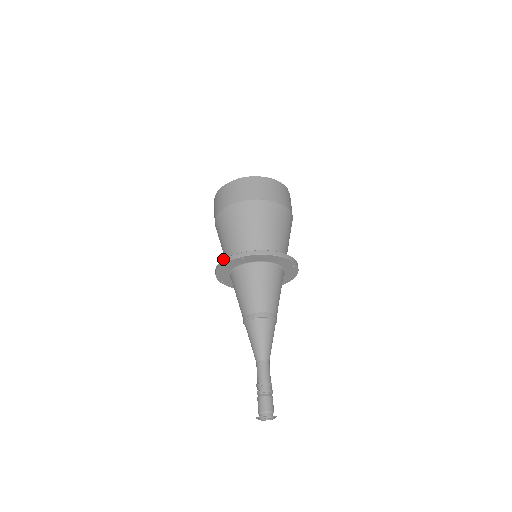
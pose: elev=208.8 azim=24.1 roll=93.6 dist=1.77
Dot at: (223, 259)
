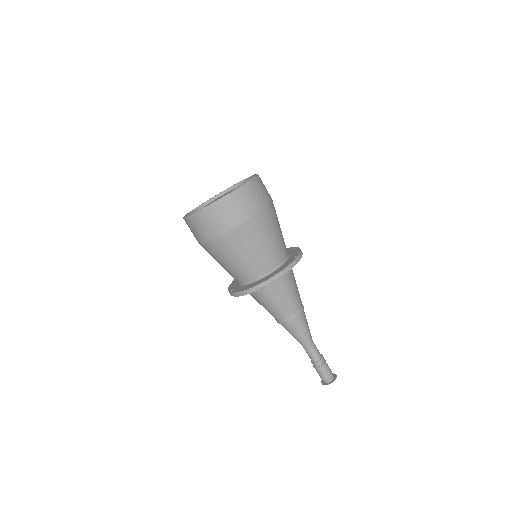
Dot at: (229, 286)
